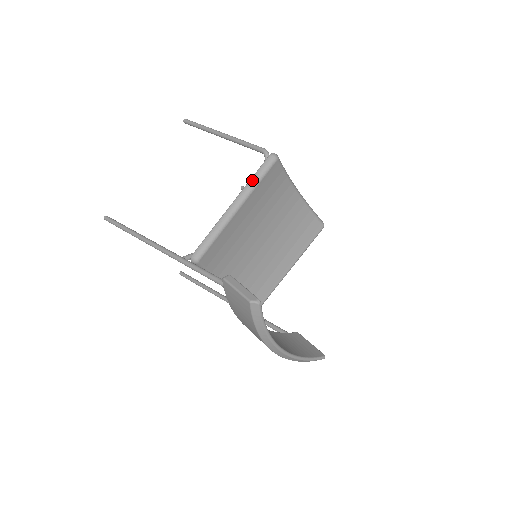
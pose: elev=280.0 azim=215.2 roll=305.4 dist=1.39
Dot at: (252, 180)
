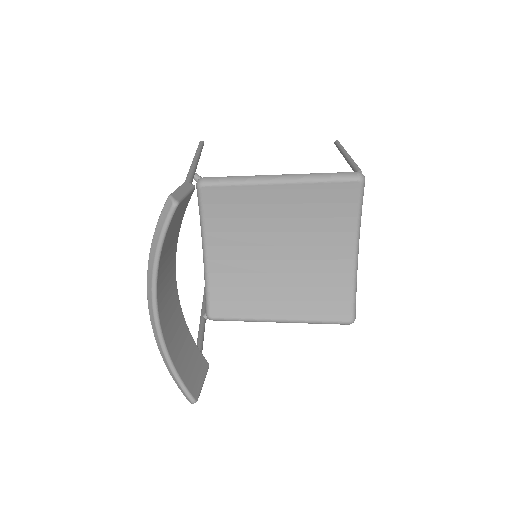
Dot at: (319, 174)
